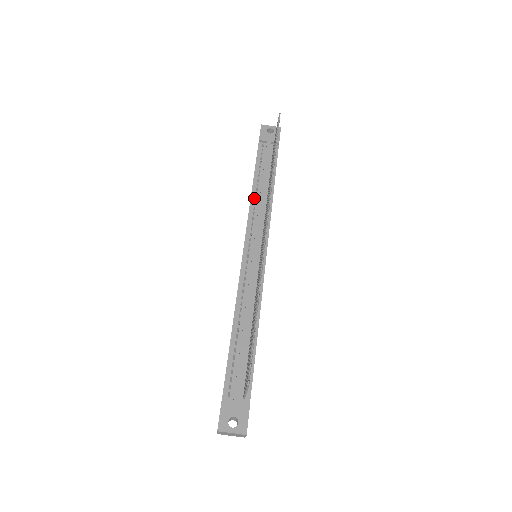
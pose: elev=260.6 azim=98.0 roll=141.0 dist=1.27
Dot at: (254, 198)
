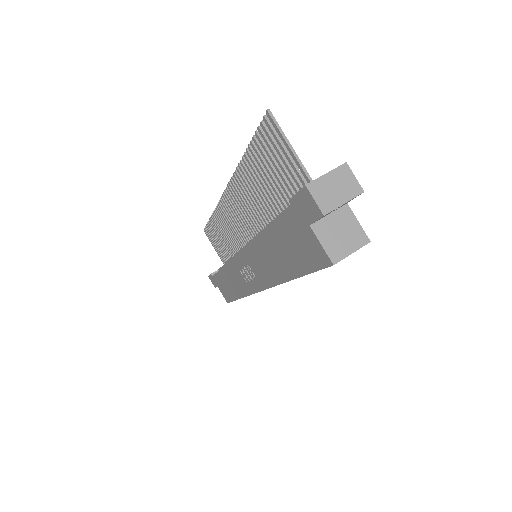
Dot at: occluded
